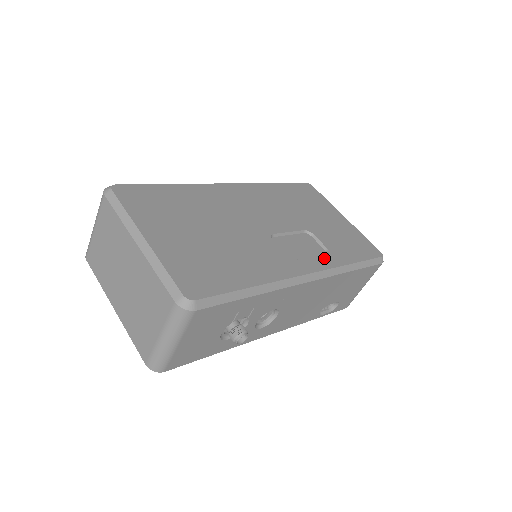
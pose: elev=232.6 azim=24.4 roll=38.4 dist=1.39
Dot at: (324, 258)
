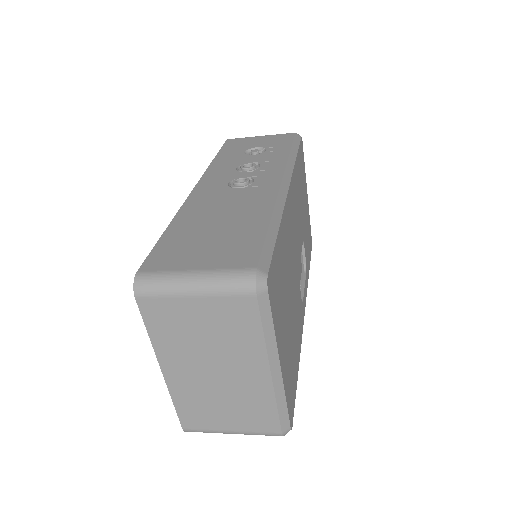
Dot at: (306, 281)
